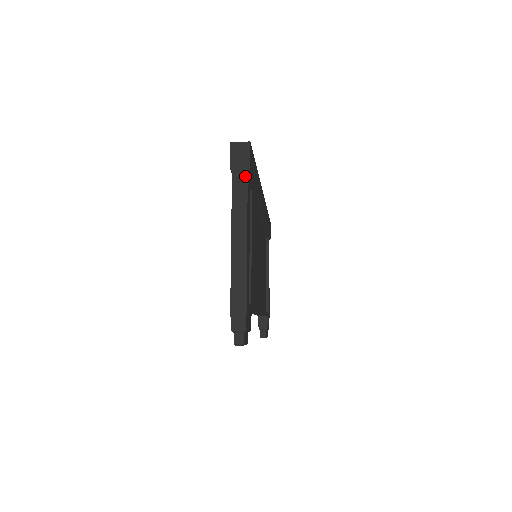
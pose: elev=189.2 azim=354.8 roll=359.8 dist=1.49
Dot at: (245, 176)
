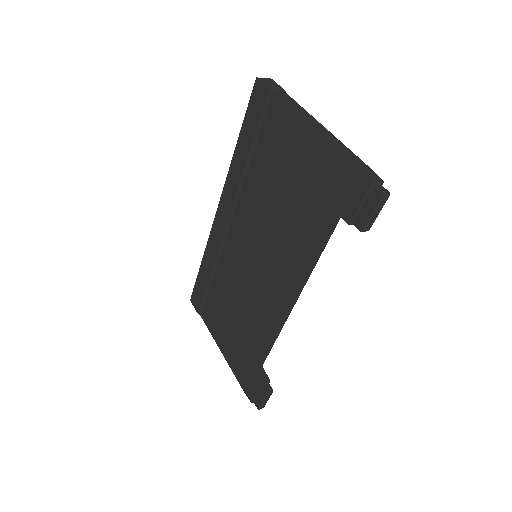
Dot at: (286, 94)
